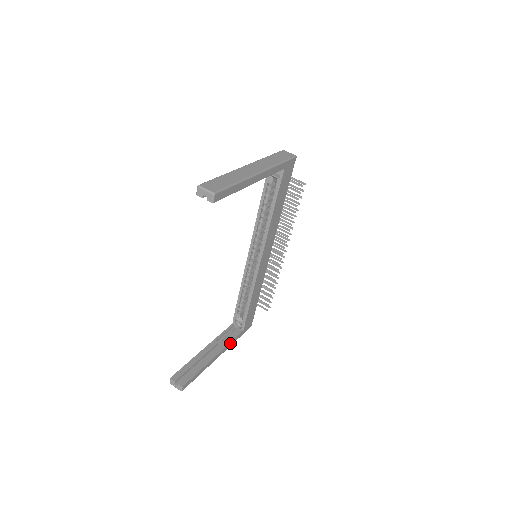
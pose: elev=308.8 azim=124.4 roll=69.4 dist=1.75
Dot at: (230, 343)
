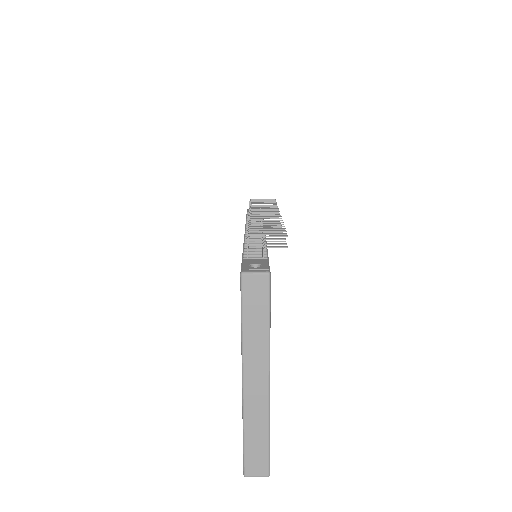
Dot at: occluded
